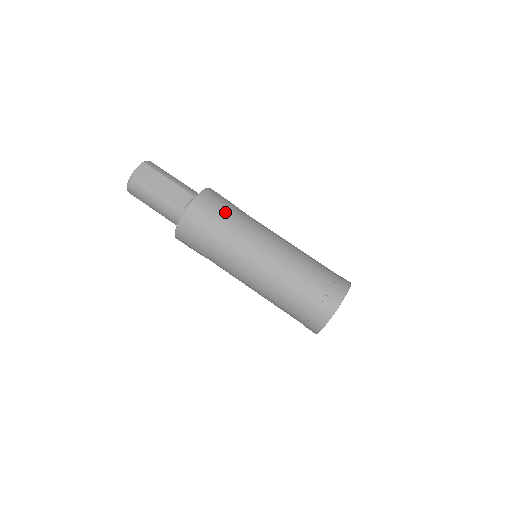
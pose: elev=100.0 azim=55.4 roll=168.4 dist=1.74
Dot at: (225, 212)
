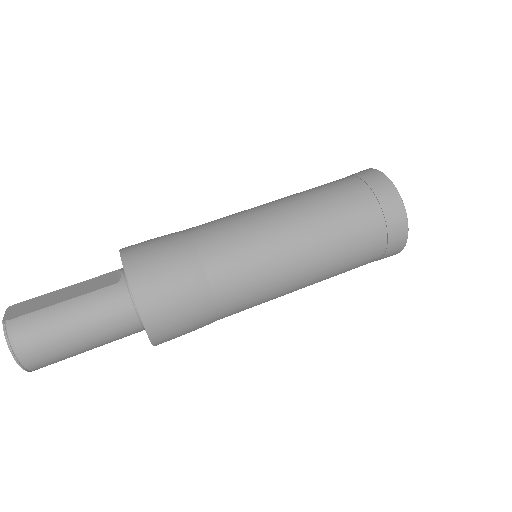
Dot at: (171, 233)
